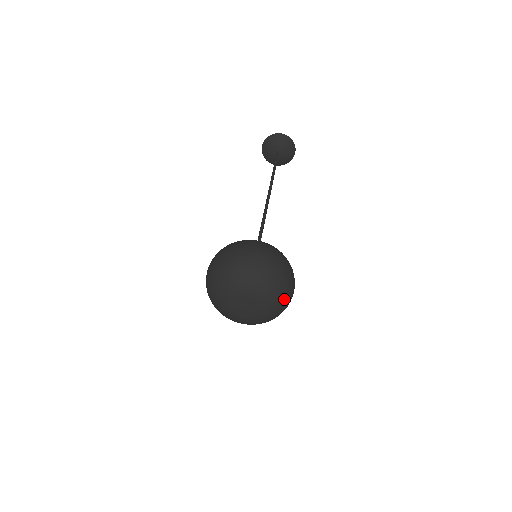
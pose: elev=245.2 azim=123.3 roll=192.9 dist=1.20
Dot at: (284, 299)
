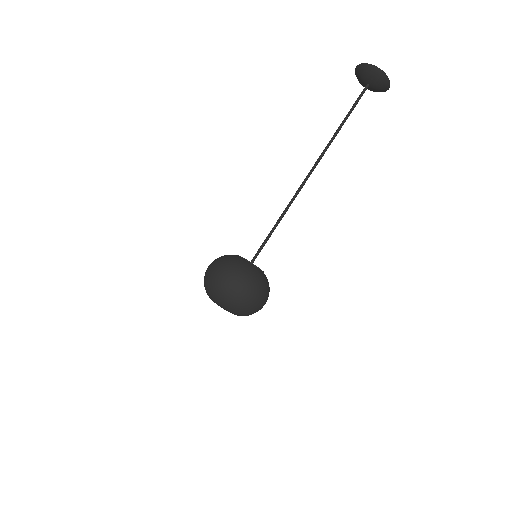
Dot at: occluded
